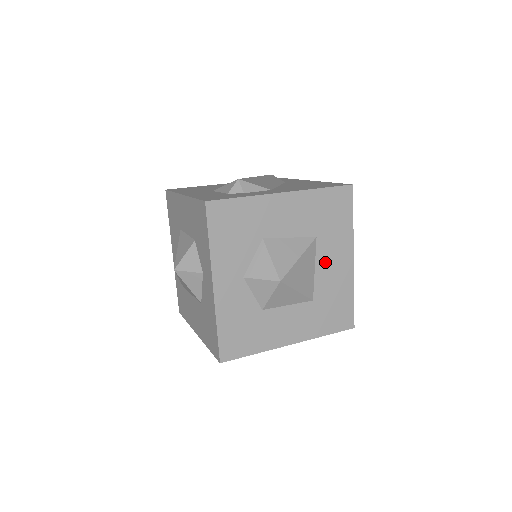
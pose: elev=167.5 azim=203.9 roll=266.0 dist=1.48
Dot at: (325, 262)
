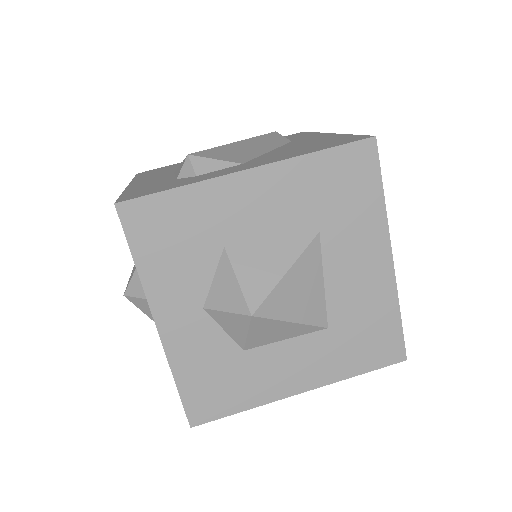
Dot at: (341, 269)
